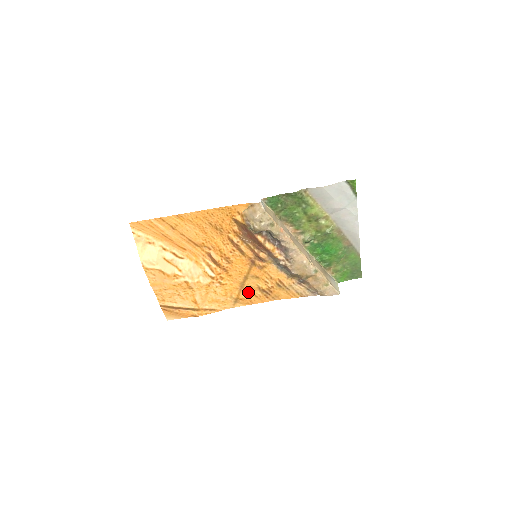
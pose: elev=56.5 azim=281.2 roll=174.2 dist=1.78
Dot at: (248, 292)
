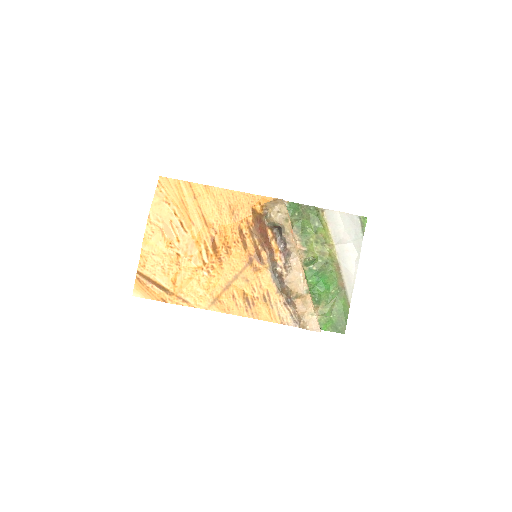
Dot at: (231, 295)
